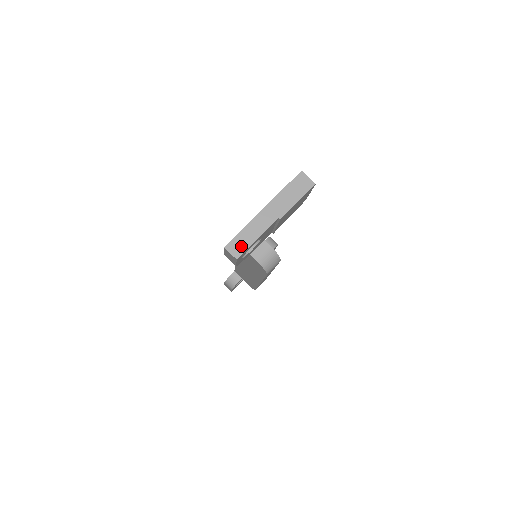
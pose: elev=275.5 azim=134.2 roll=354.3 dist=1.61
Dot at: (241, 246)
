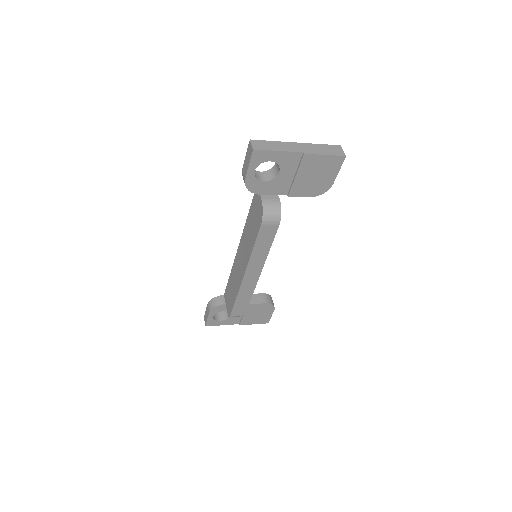
Dot at: (263, 146)
